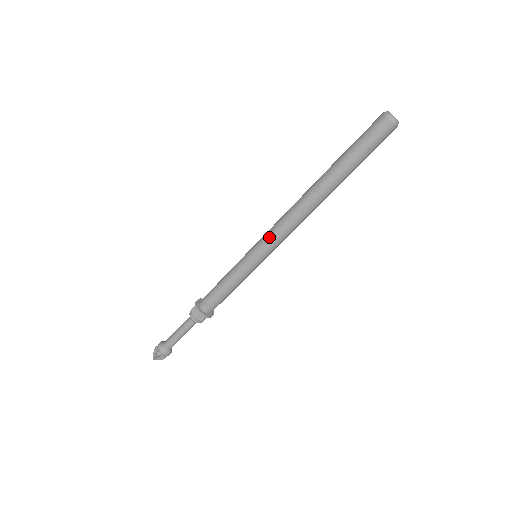
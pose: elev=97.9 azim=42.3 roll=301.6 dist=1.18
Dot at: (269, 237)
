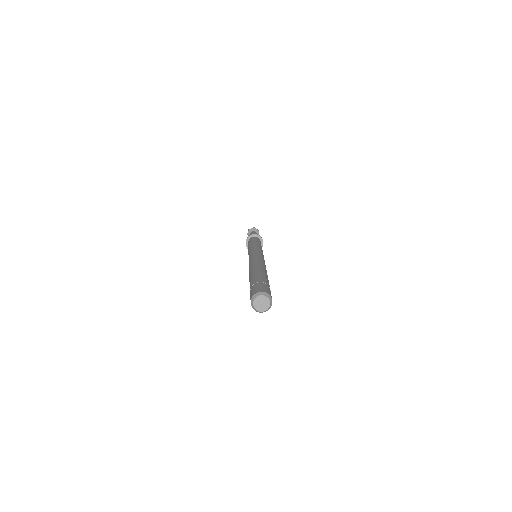
Dot at: occluded
